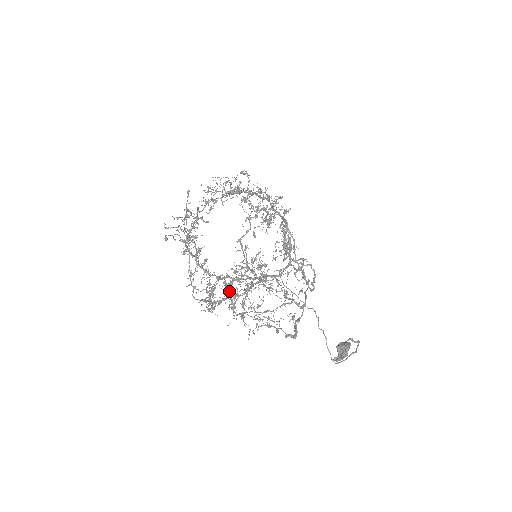
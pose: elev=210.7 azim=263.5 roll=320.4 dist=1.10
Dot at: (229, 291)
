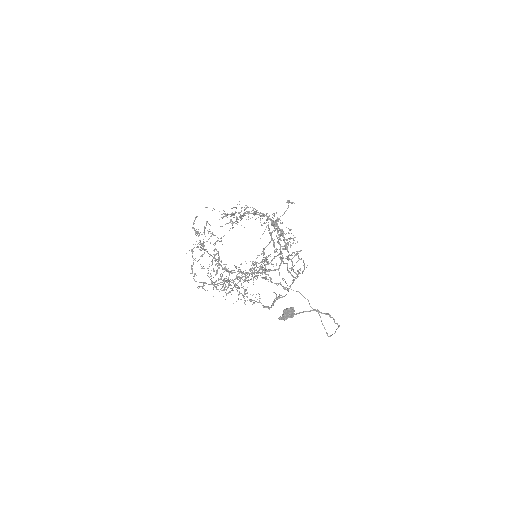
Dot at: occluded
